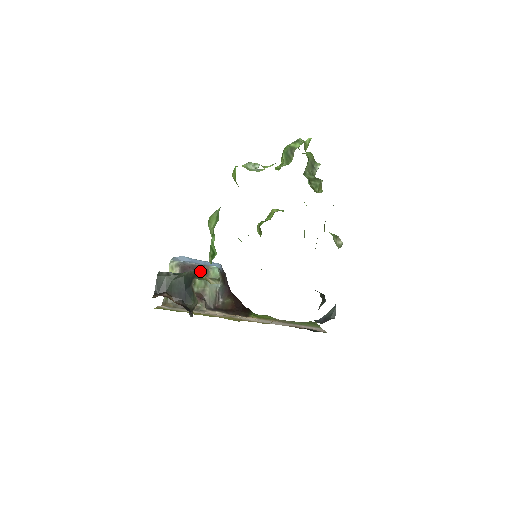
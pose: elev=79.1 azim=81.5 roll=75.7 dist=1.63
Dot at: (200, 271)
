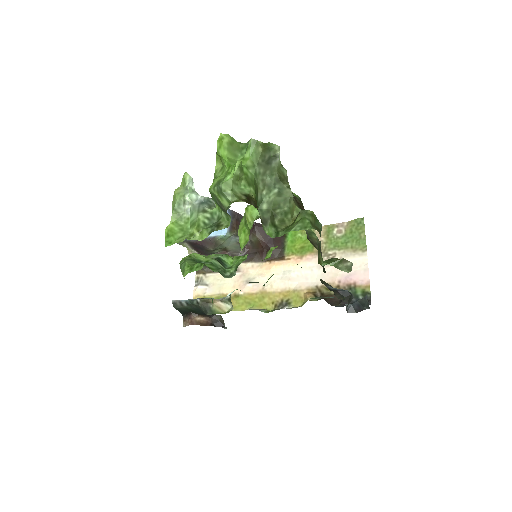
Dot at: (209, 245)
